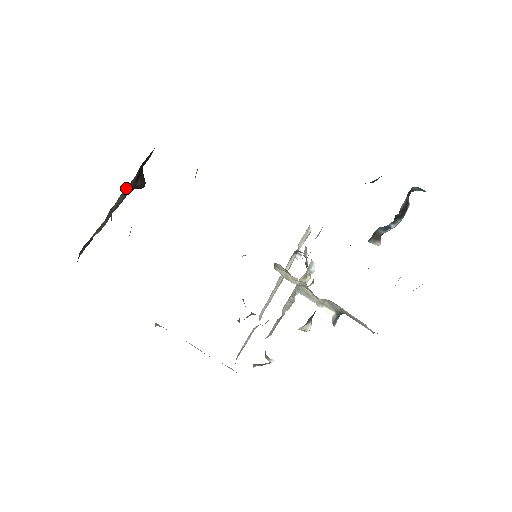
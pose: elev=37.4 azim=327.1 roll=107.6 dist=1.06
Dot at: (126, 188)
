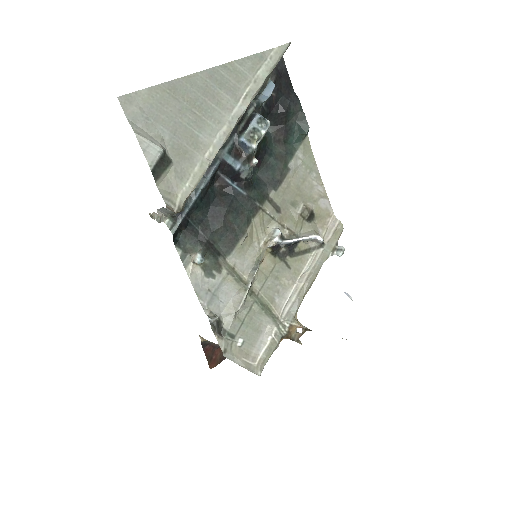
Dot at: occluded
